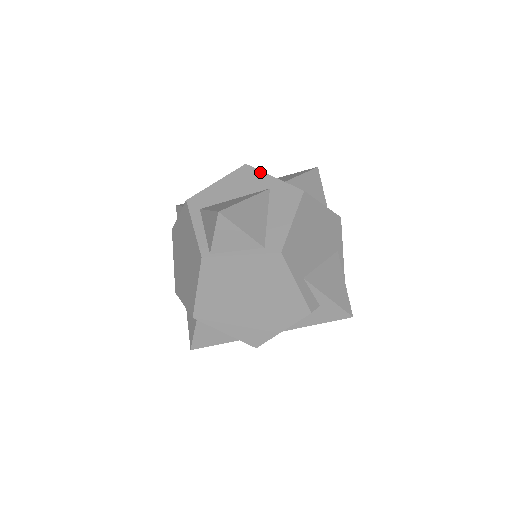
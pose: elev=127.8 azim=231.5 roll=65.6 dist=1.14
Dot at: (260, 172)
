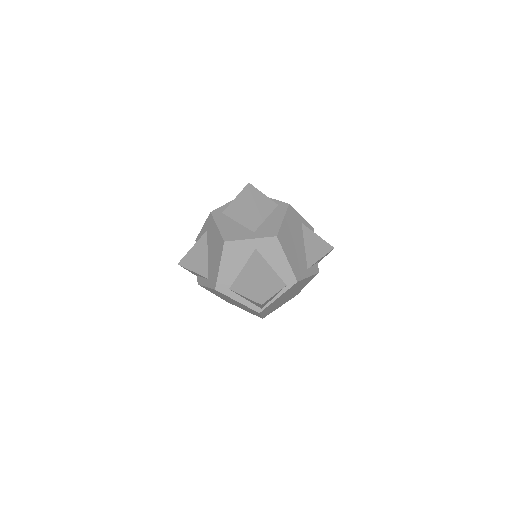
Dot at: (239, 242)
